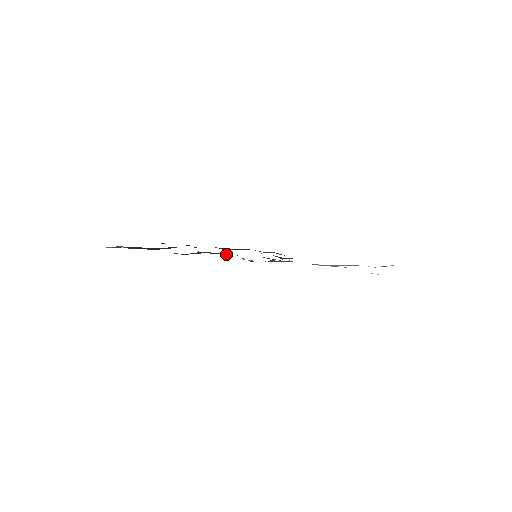
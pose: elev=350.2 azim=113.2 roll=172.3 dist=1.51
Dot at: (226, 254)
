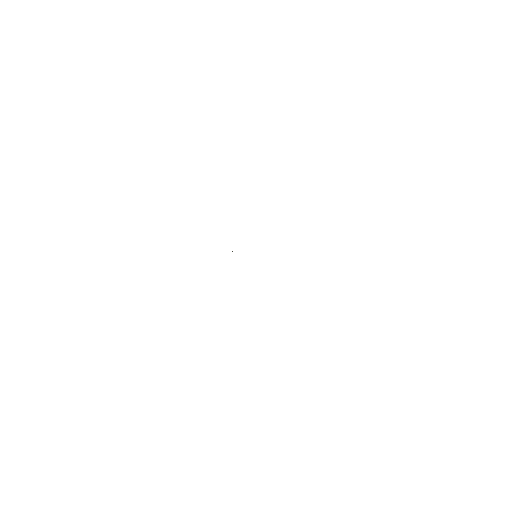
Dot at: occluded
